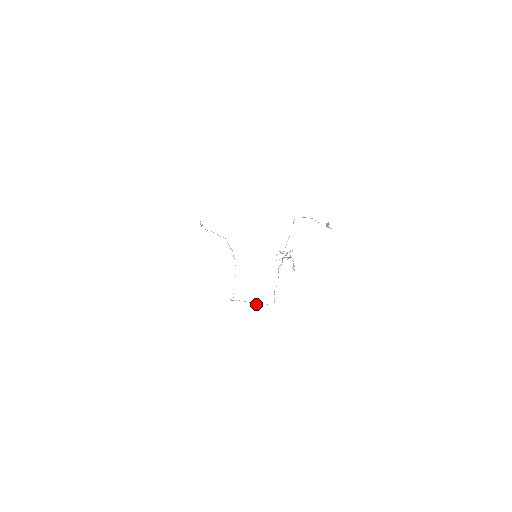
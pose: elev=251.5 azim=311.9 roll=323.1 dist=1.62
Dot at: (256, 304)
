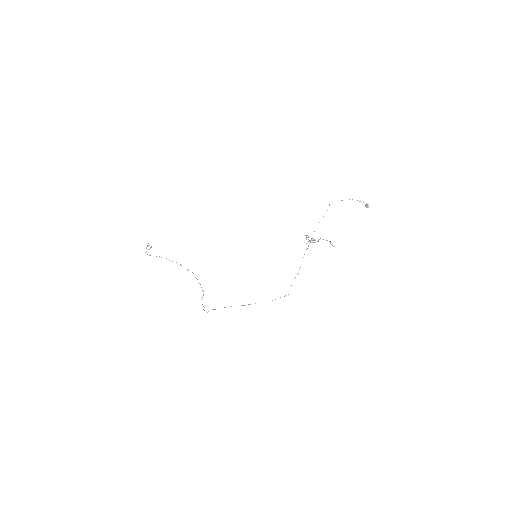
Dot at: occluded
